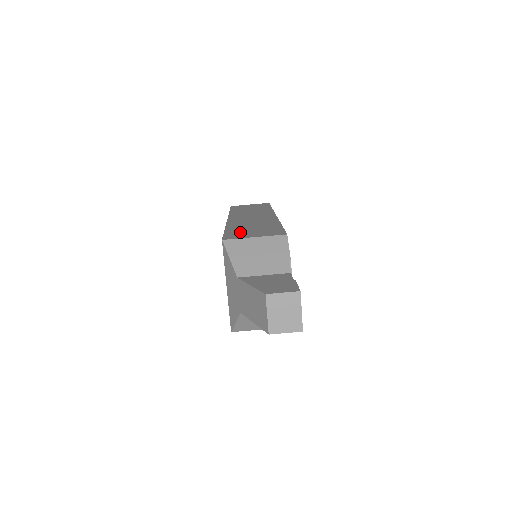
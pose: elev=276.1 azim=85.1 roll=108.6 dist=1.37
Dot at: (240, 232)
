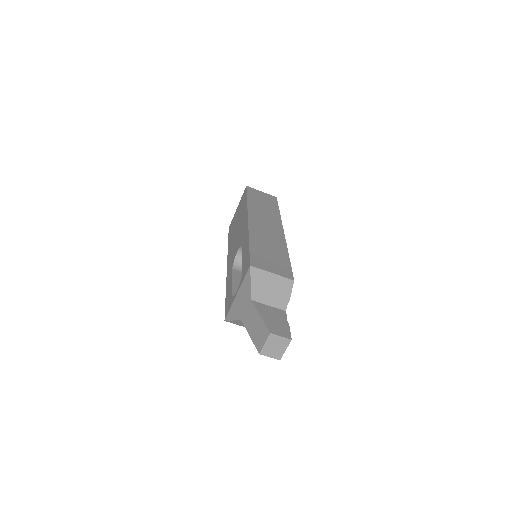
Dot at: (261, 257)
